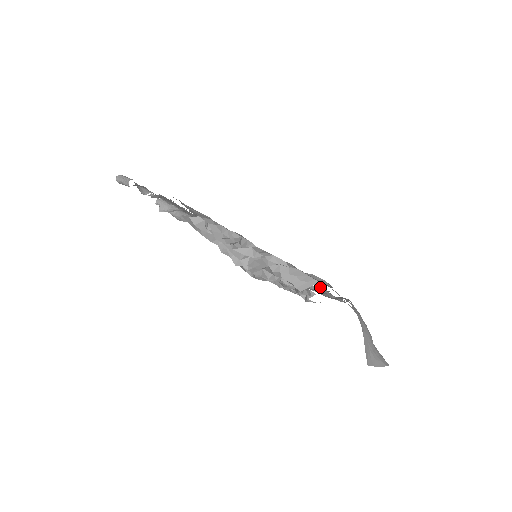
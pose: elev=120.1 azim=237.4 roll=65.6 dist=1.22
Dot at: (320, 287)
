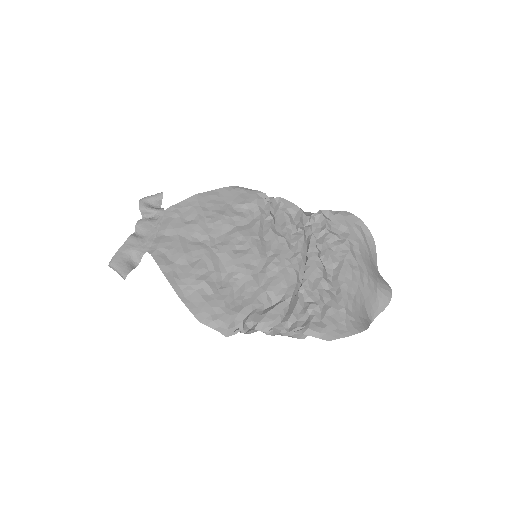
Dot at: (322, 215)
